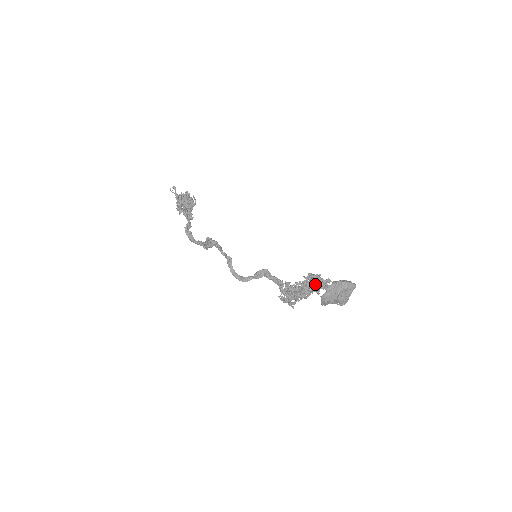
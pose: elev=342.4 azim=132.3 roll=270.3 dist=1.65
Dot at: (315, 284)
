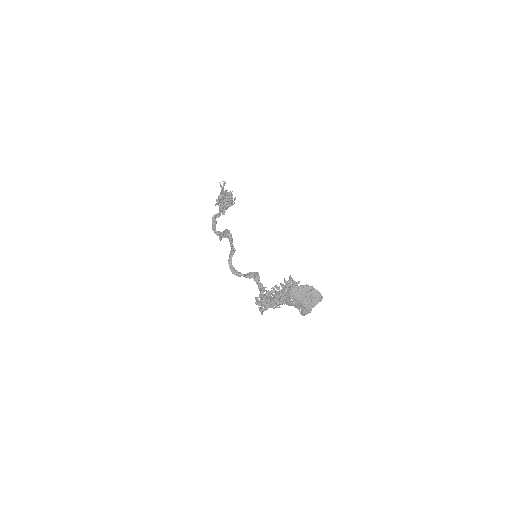
Dot at: occluded
